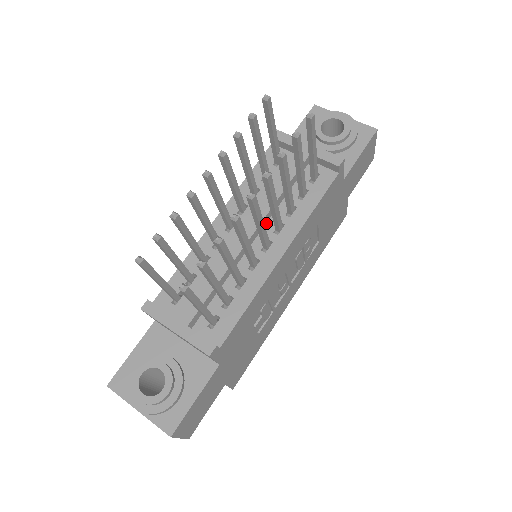
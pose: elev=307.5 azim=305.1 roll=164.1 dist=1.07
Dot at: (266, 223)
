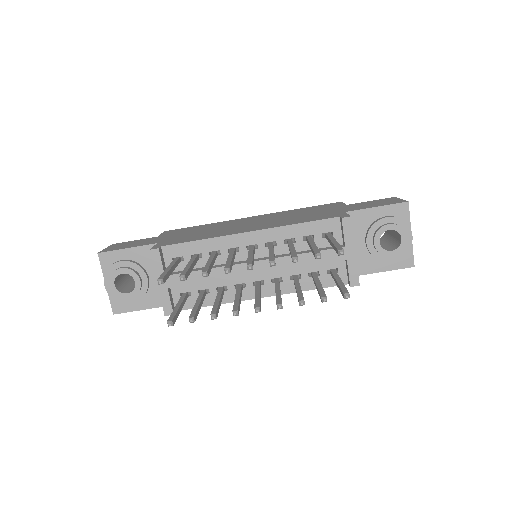
Dot at: occluded
